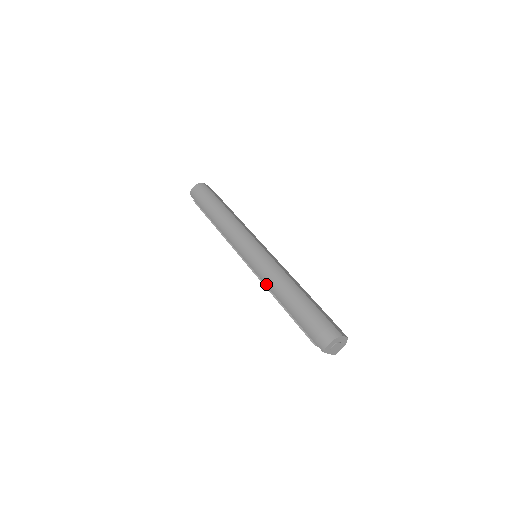
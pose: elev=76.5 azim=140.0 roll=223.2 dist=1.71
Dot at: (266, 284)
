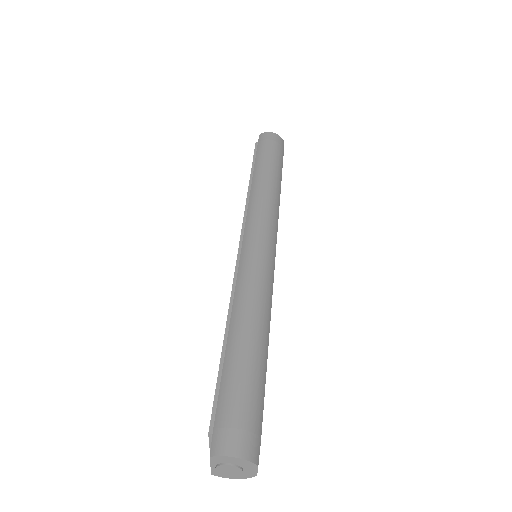
Dot at: (236, 292)
